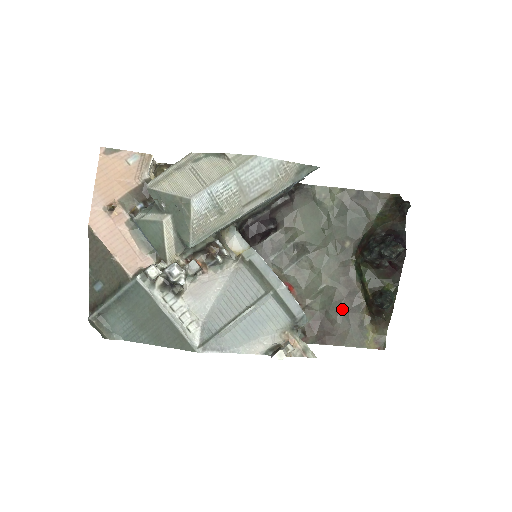
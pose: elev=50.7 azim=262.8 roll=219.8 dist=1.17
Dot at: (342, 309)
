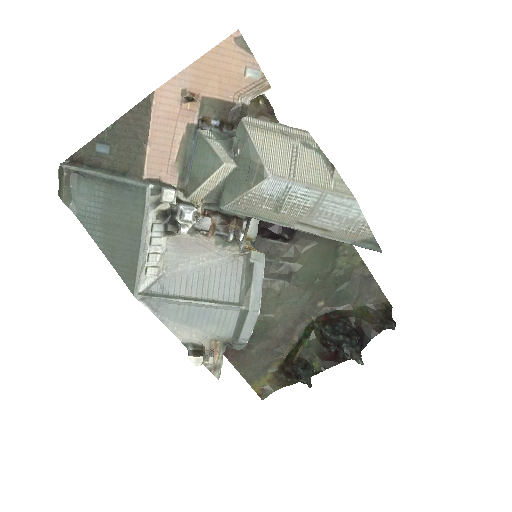
Dot at: (266, 344)
